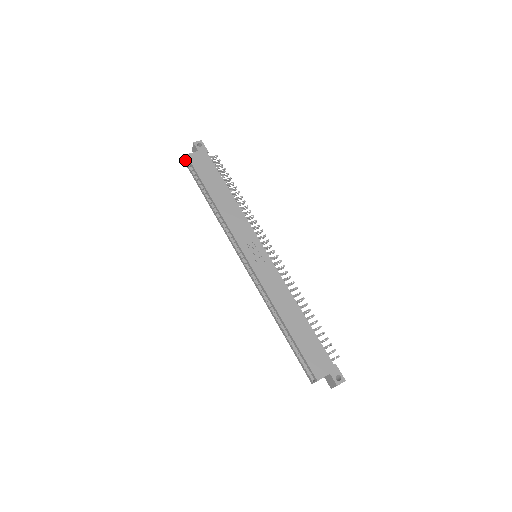
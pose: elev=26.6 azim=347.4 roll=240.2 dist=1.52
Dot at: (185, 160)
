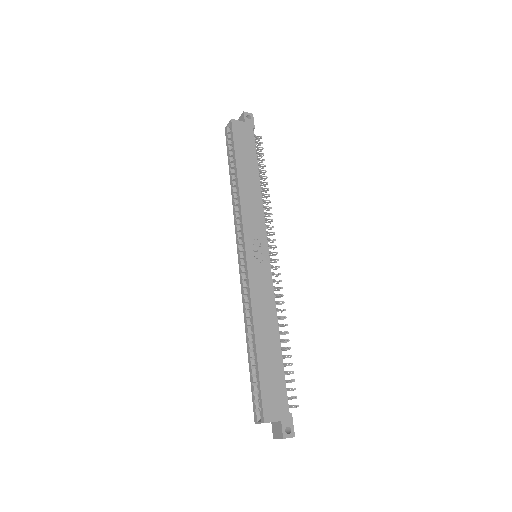
Dot at: (227, 125)
